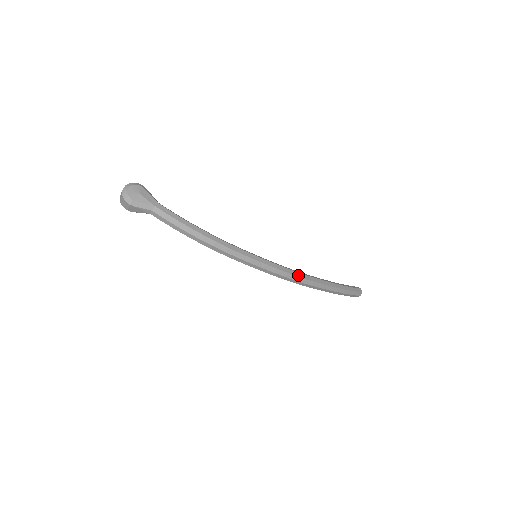
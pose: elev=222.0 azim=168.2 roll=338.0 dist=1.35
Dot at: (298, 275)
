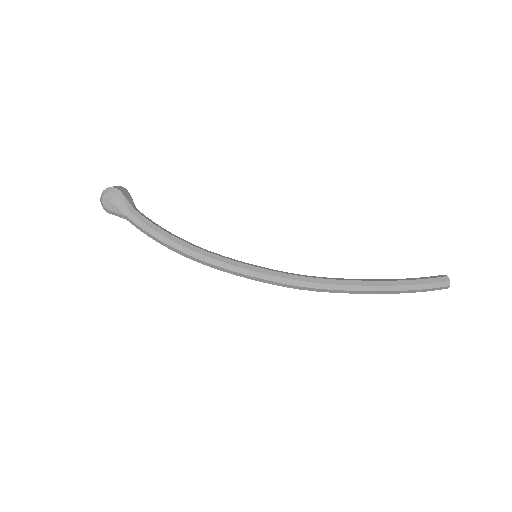
Dot at: (304, 285)
